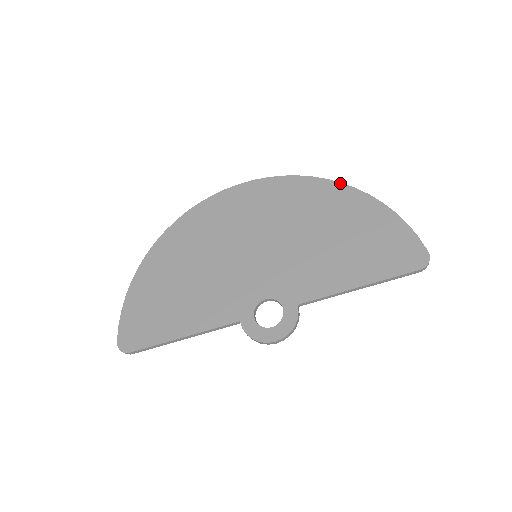
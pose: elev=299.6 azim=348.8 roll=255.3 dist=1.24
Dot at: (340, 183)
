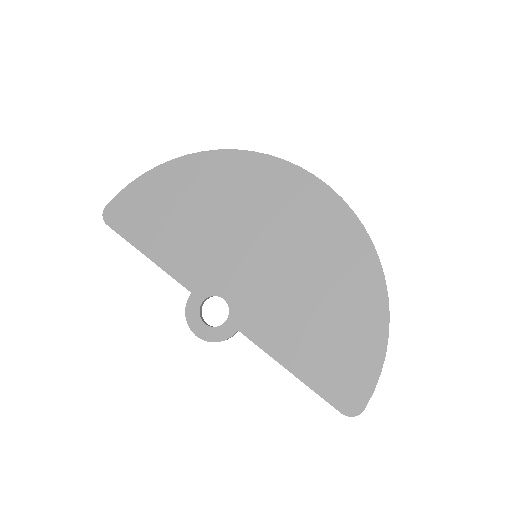
Dot at: (383, 276)
